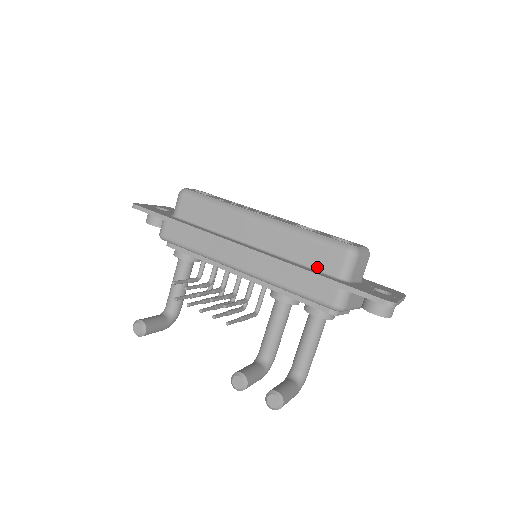
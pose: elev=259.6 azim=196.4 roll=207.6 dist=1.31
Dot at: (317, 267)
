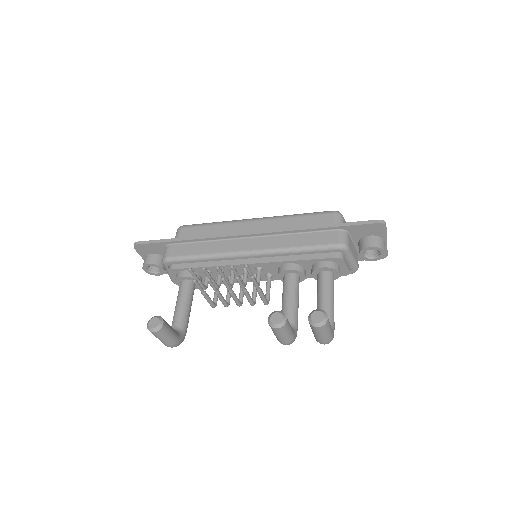
Dot at: occluded
